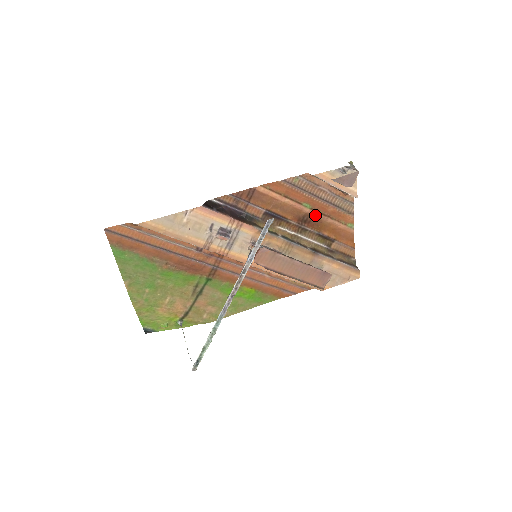
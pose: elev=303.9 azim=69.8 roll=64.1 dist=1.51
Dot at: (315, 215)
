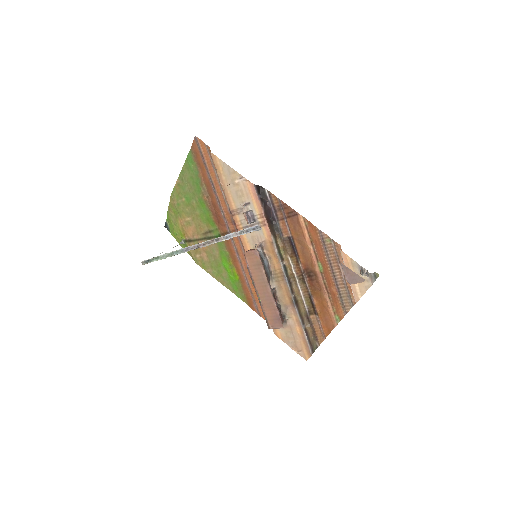
Dot at: (320, 280)
